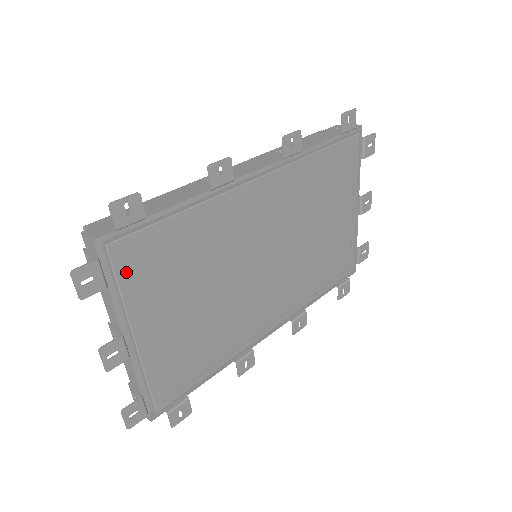
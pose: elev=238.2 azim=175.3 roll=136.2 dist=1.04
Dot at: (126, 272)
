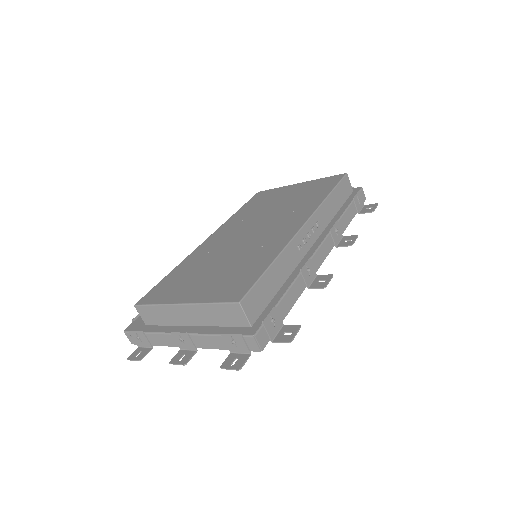
Dot at: occluded
